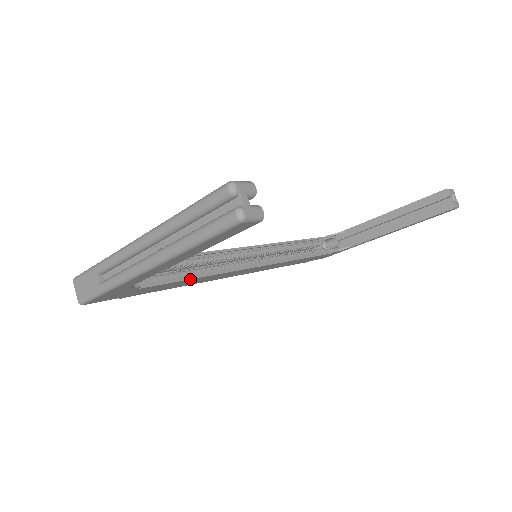
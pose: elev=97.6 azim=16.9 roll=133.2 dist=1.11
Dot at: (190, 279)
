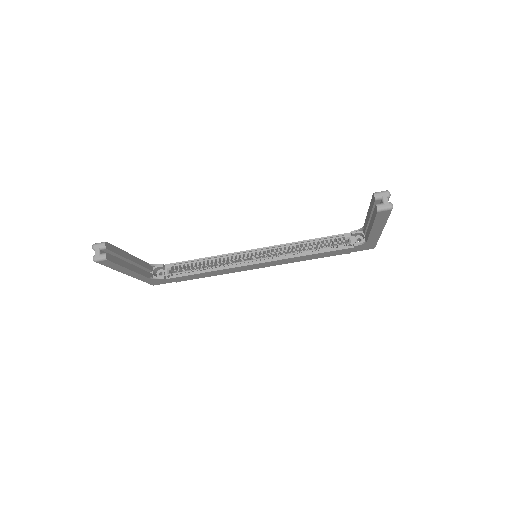
Dot at: (200, 273)
